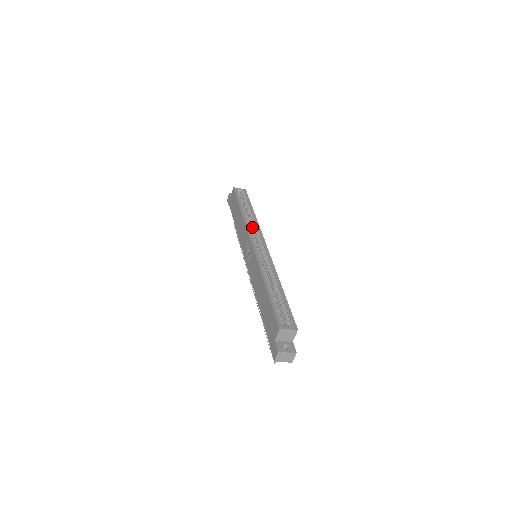
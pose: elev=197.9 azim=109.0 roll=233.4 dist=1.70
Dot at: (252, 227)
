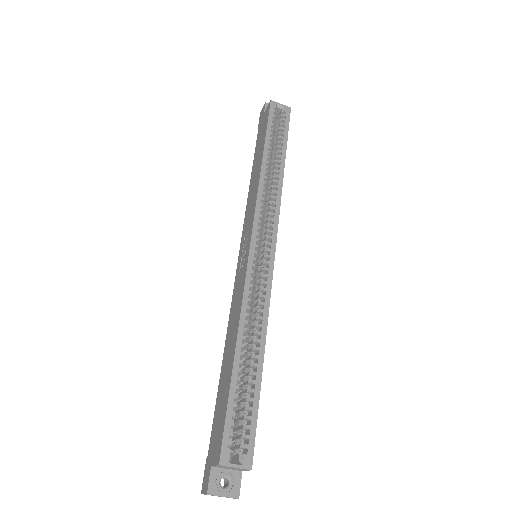
Dot at: (269, 197)
